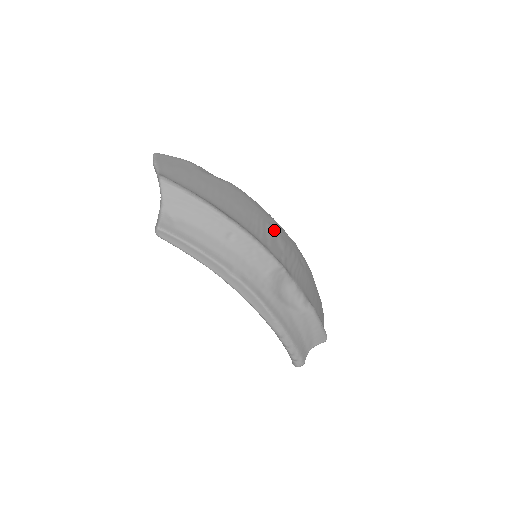
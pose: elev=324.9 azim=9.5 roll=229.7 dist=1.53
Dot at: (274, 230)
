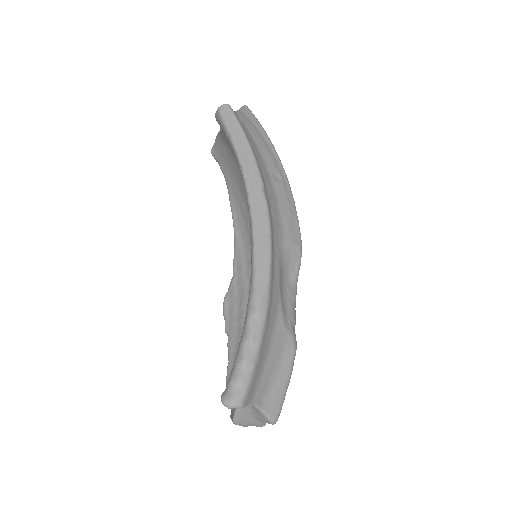
Dot at: occluded
